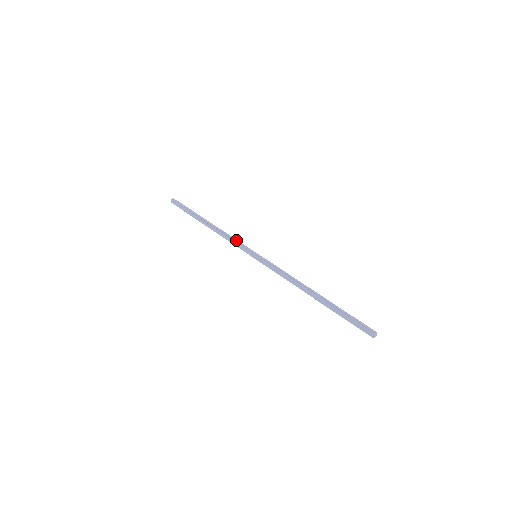
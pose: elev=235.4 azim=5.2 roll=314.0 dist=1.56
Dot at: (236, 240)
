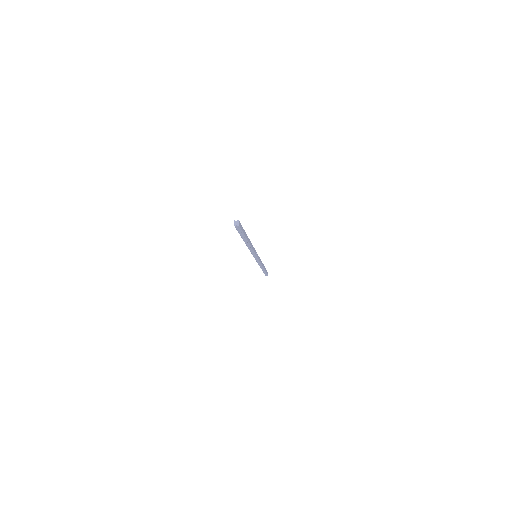
Dot at: occluded
